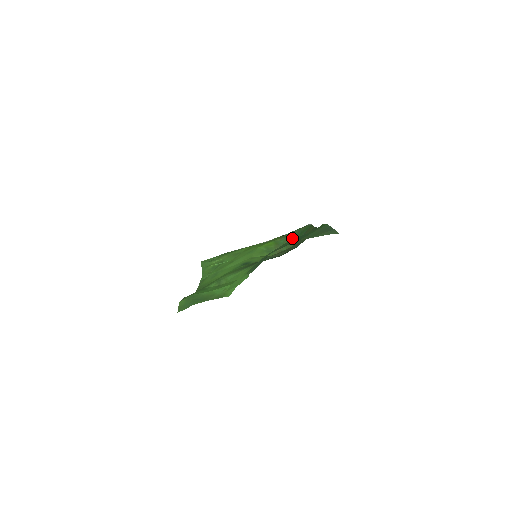
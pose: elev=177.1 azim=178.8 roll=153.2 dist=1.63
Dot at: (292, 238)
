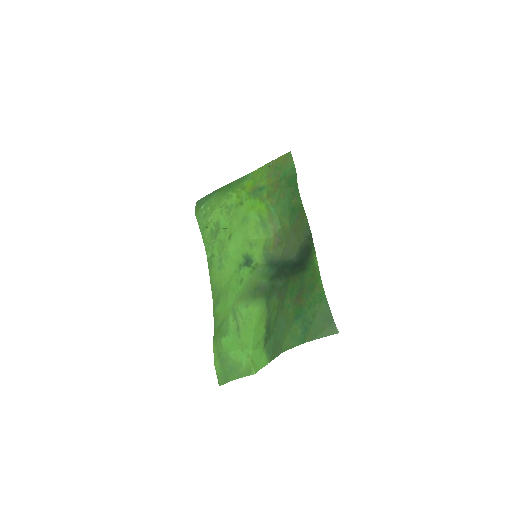
Dot at: (284, 212)
